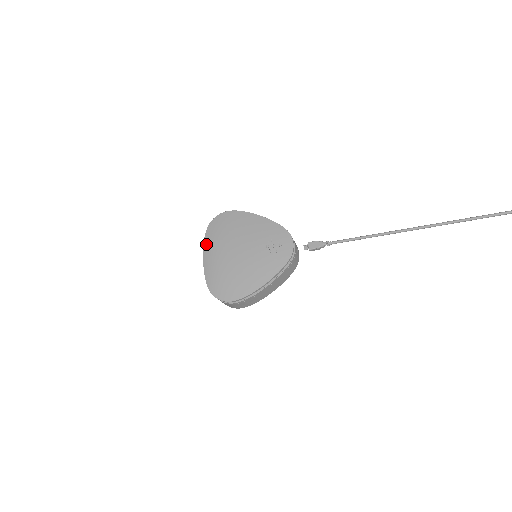
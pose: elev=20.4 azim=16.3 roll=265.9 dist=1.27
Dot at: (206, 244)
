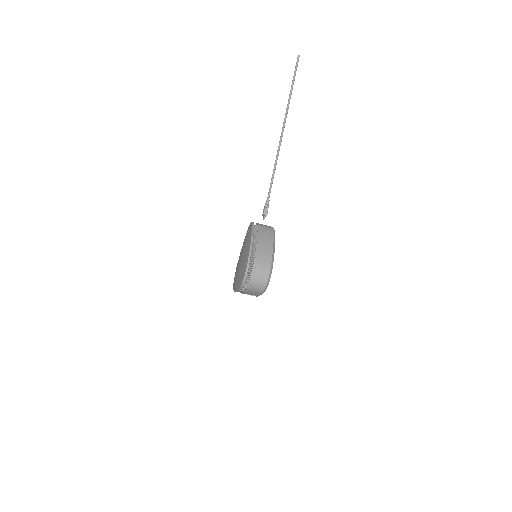
Dot at: (234, 289)
